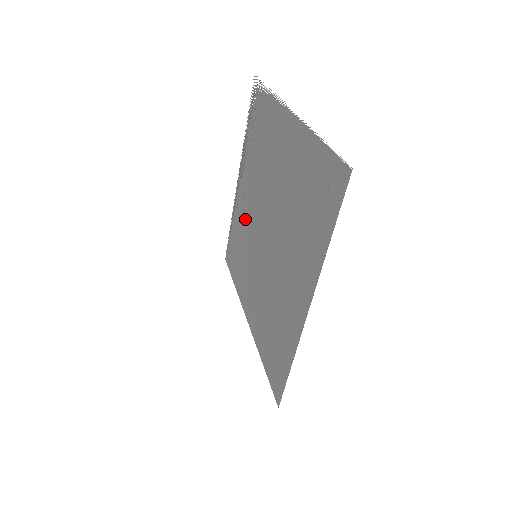
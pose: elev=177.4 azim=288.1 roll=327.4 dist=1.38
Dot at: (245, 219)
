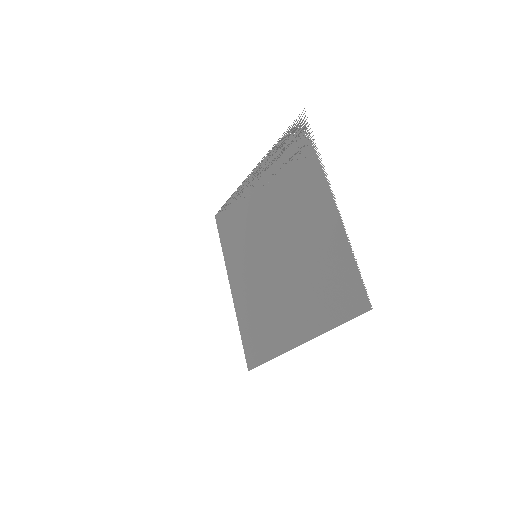
Dot at: (252, 215)
